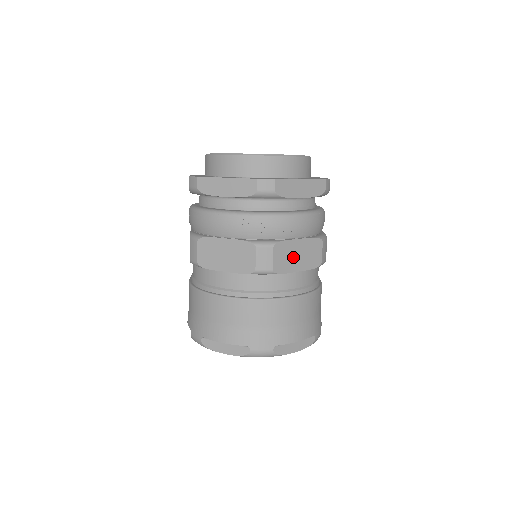
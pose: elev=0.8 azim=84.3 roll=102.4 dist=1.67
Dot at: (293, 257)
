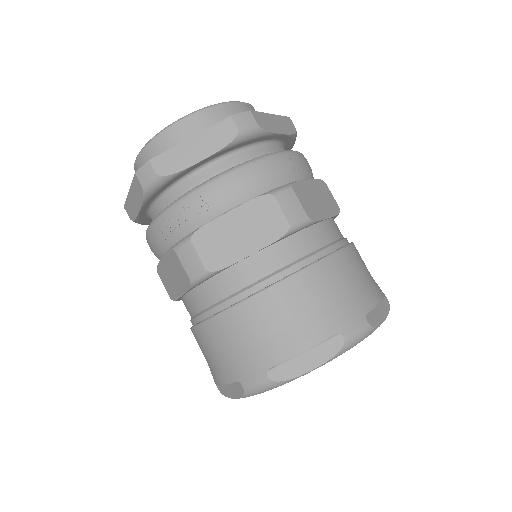
Dot at: (232, 239)
